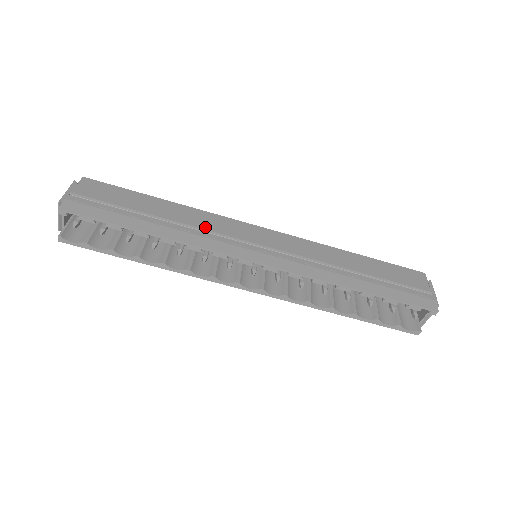
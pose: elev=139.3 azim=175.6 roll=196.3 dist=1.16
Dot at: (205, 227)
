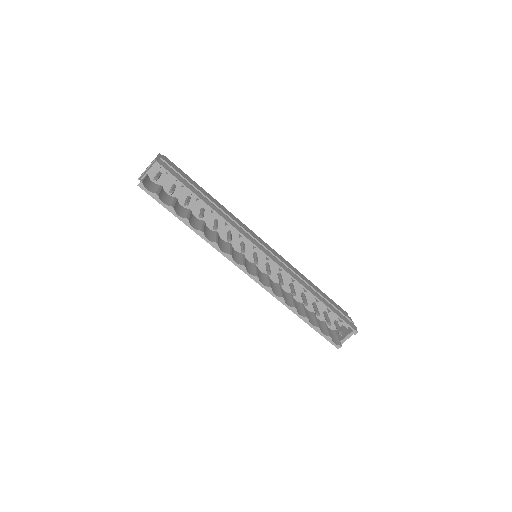
Dot at: (236, 221)
